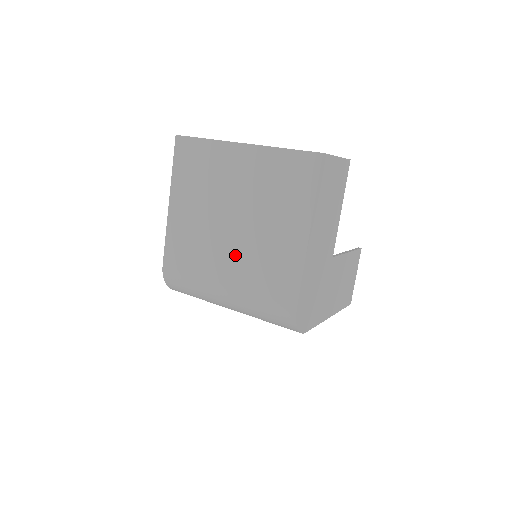
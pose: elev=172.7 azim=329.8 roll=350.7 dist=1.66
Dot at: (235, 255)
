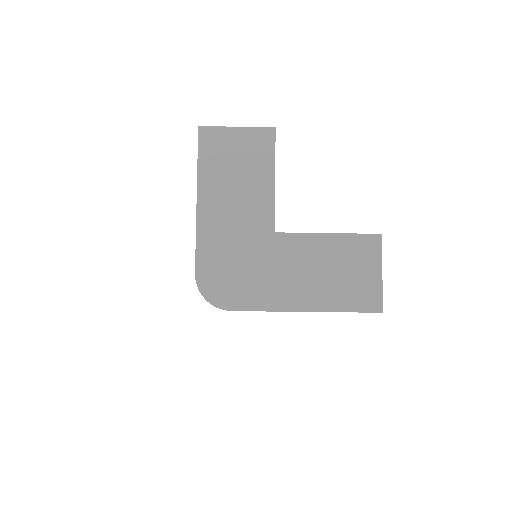
Dot at: occluded
